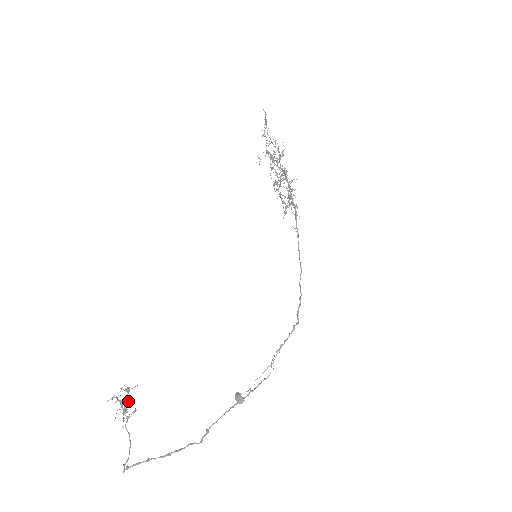
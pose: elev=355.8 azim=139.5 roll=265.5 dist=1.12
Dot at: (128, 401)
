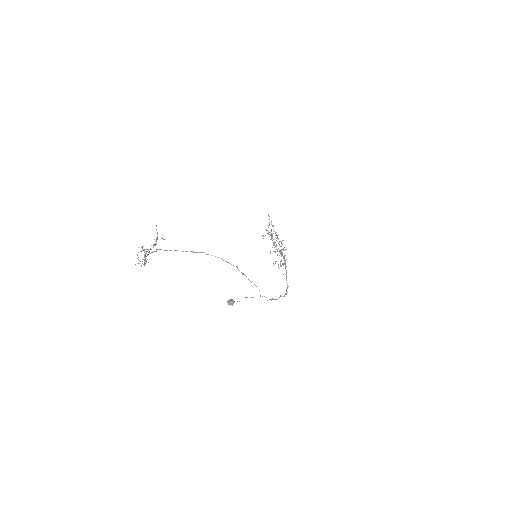
Dot at: (154, 245)
